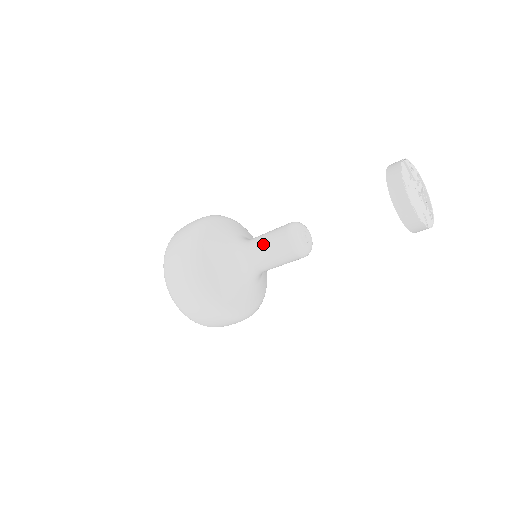
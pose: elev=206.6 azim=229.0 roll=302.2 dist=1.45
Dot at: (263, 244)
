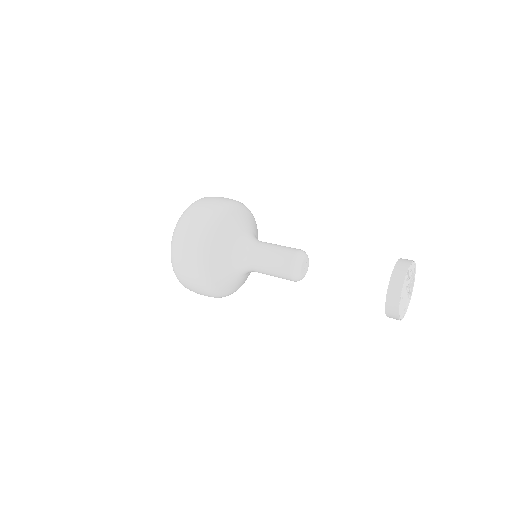
Dot at: (267, 263)
